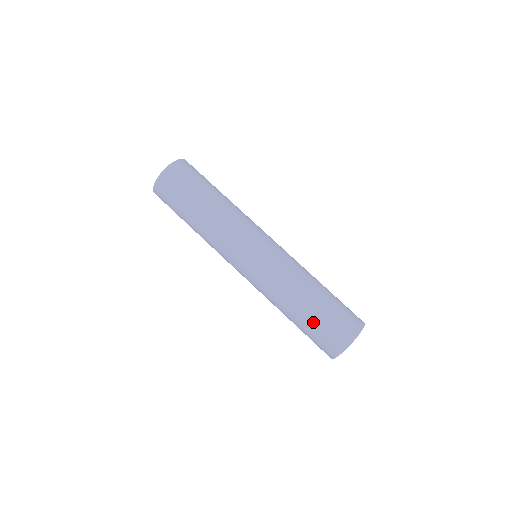
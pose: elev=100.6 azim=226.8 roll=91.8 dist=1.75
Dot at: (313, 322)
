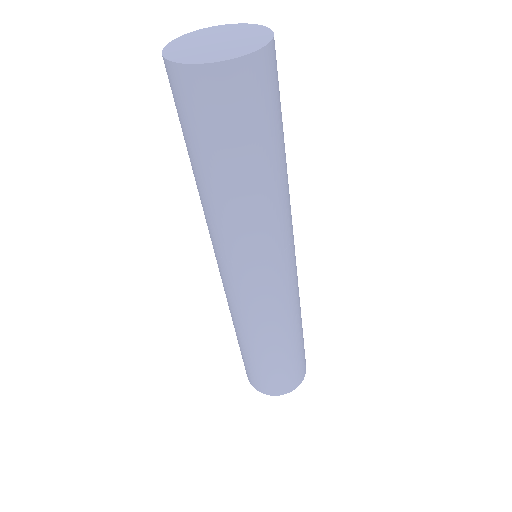
Dot at: (280, 366)
